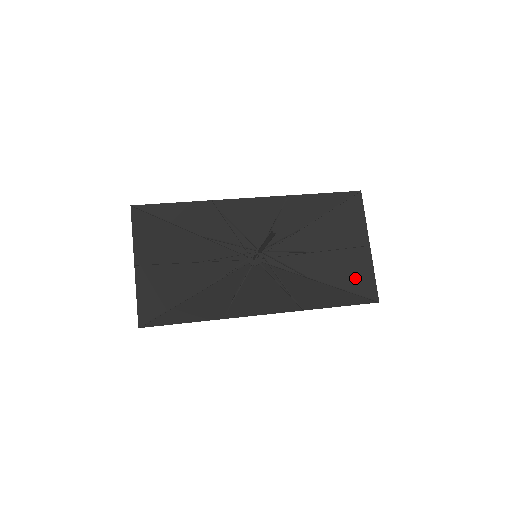
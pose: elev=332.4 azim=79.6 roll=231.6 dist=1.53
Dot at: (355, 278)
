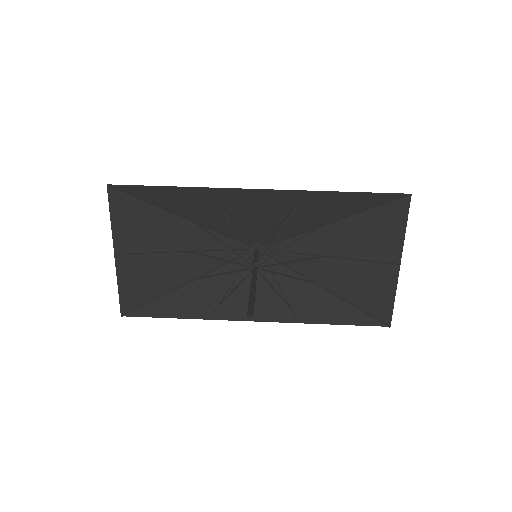
Dot at: (370, 296)
